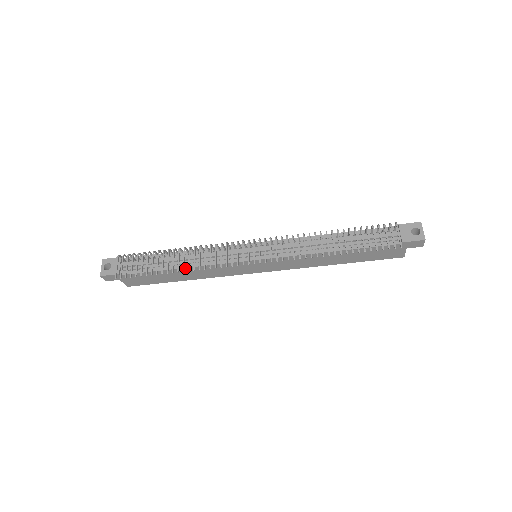
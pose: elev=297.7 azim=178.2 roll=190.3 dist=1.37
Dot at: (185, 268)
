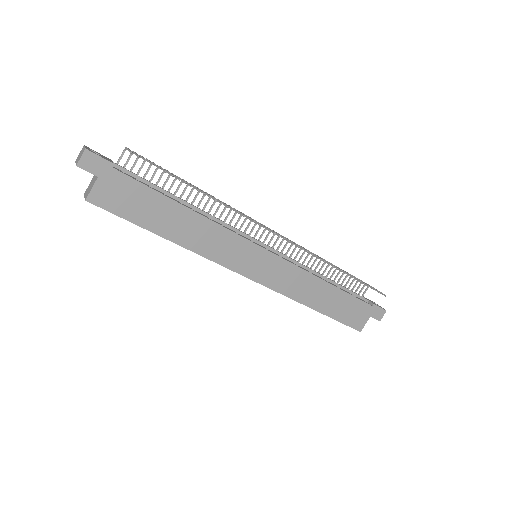
Dot at: (195, 213)
